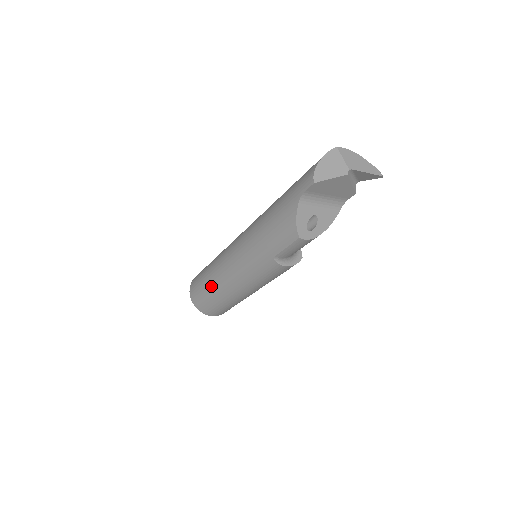
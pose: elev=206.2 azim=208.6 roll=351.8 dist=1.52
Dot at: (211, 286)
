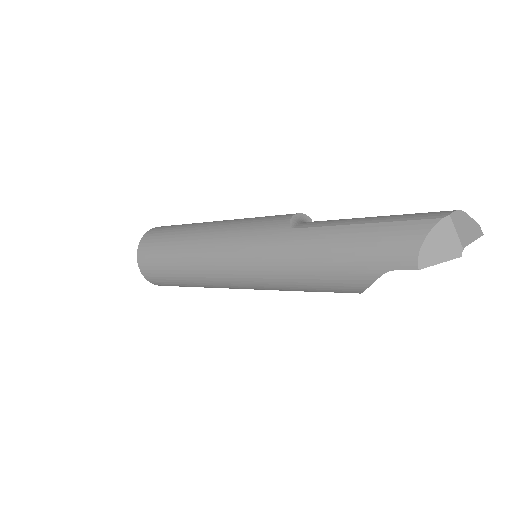
Dot at: (186, 280)
